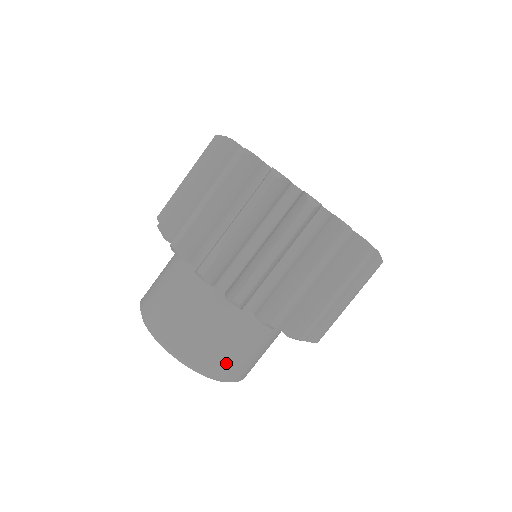
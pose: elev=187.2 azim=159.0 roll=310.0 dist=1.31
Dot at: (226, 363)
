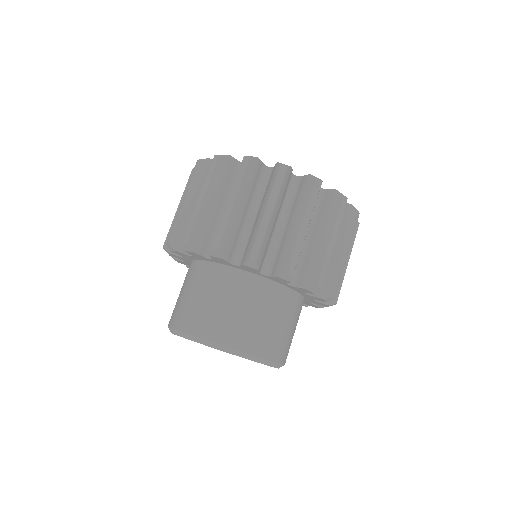
Dot at: (262, 339)
